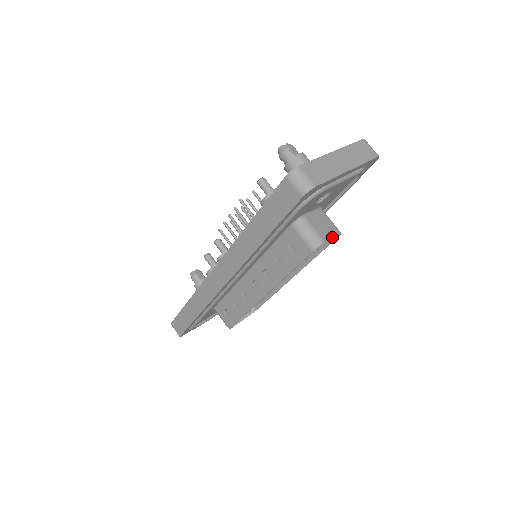
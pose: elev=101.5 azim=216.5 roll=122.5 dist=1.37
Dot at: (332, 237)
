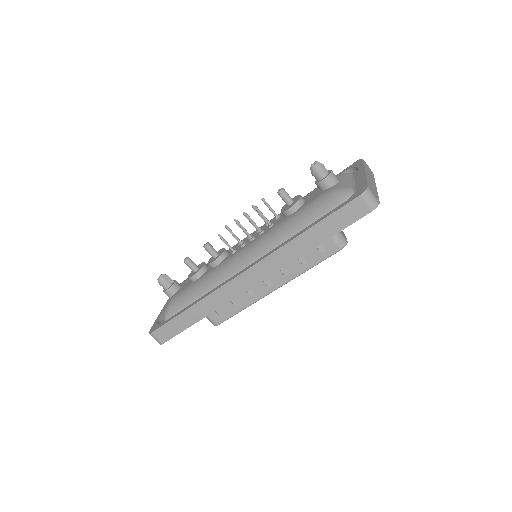
Dot at: (345, 236)
